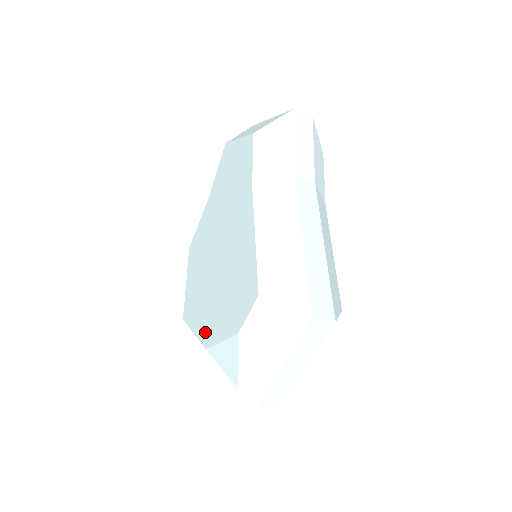
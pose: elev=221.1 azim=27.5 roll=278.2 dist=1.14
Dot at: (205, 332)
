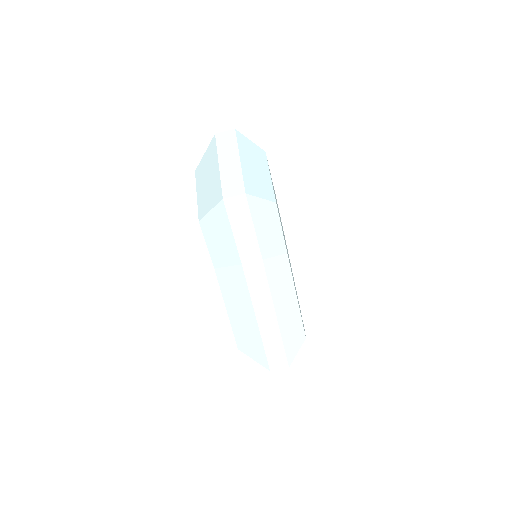
Dot at: occluded
